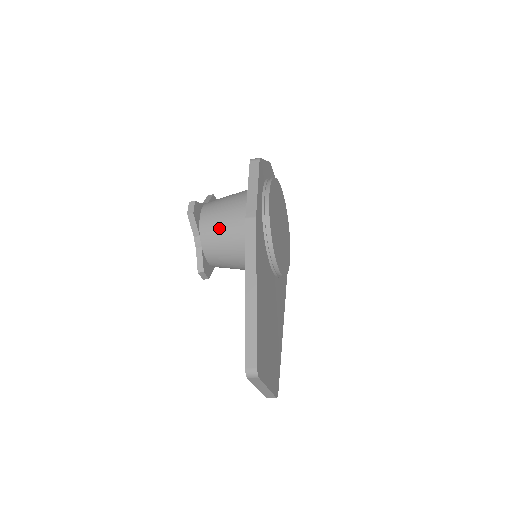
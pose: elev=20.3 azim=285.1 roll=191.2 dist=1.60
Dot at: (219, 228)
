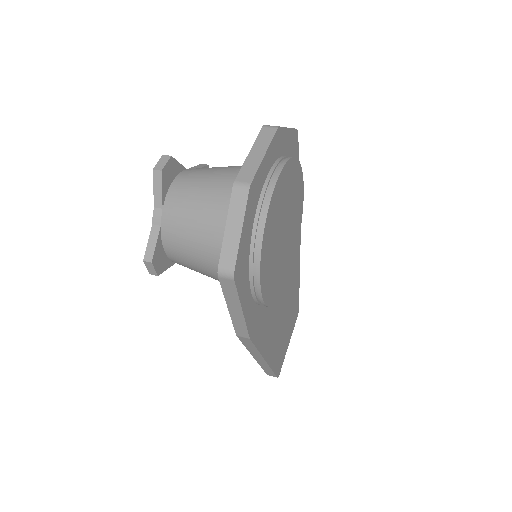
Dot at: occluded
